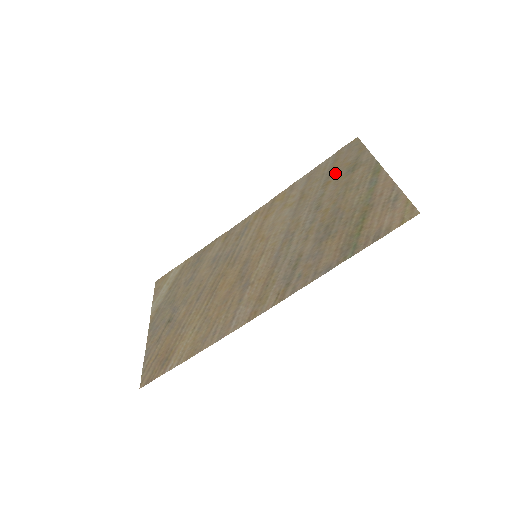
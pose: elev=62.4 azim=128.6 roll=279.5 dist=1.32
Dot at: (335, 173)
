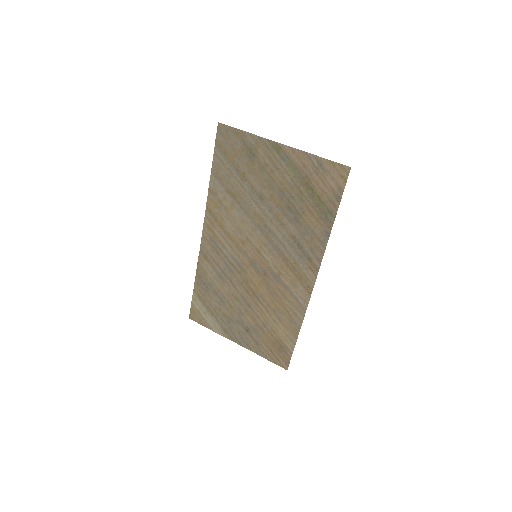
Dot at: (240, 164)
